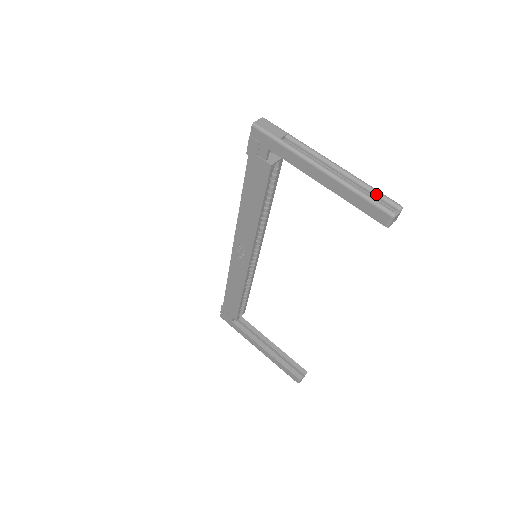
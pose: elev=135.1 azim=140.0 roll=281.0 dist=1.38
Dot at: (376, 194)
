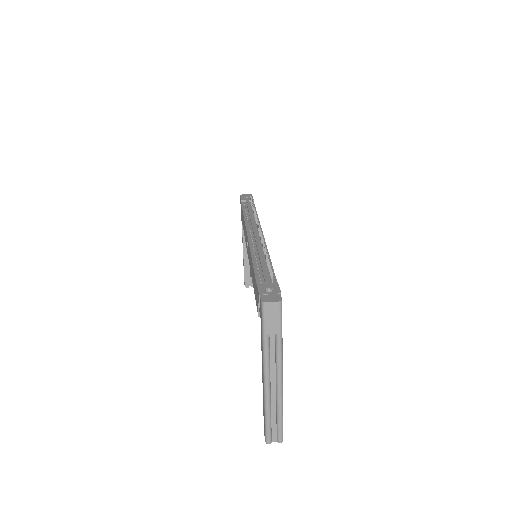
Dot at: (277, 424)
